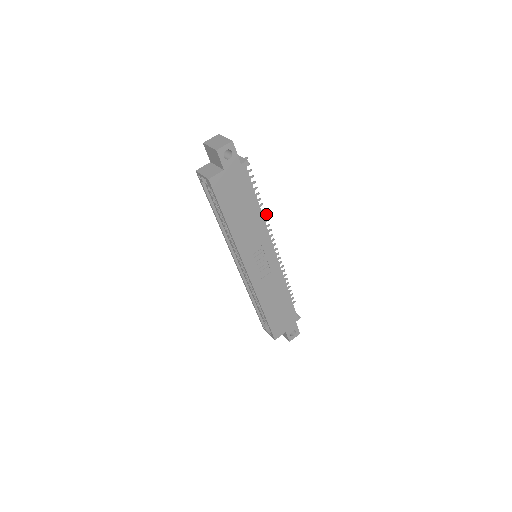
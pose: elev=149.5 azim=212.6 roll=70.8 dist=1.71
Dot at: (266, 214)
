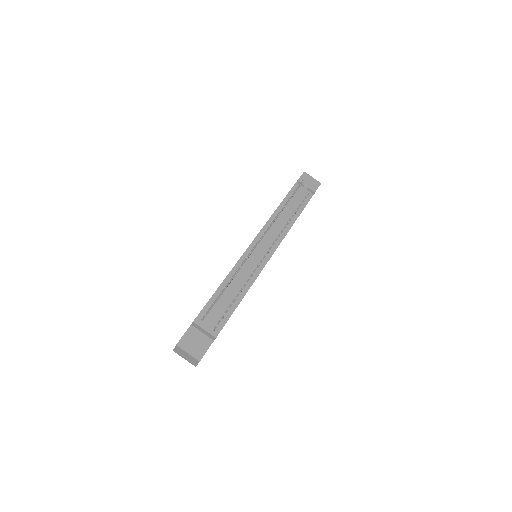
Dot at: (244, 262)
